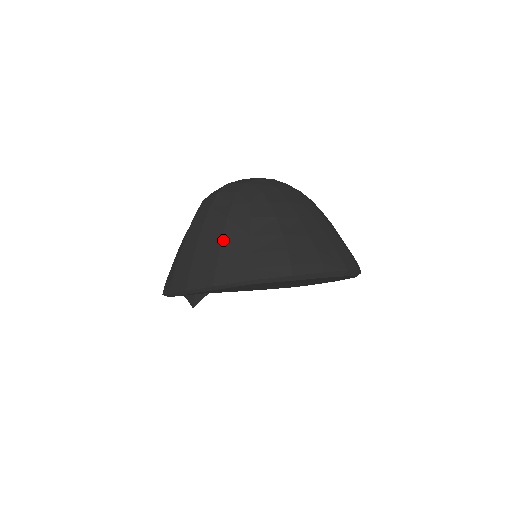
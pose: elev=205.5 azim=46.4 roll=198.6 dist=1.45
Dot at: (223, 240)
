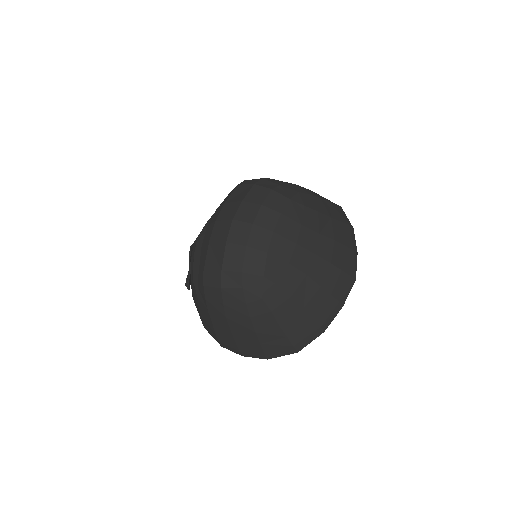
Dot at: (257, 334)
